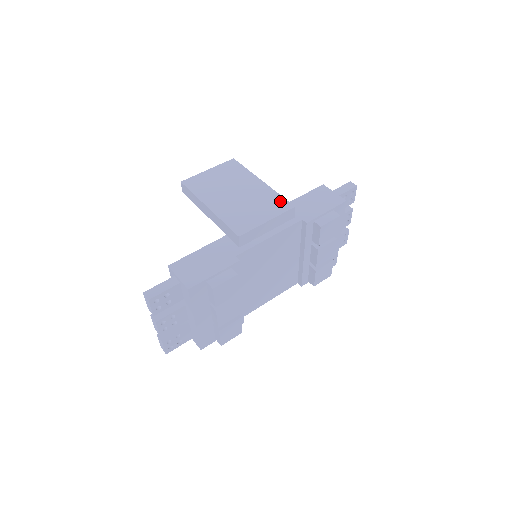
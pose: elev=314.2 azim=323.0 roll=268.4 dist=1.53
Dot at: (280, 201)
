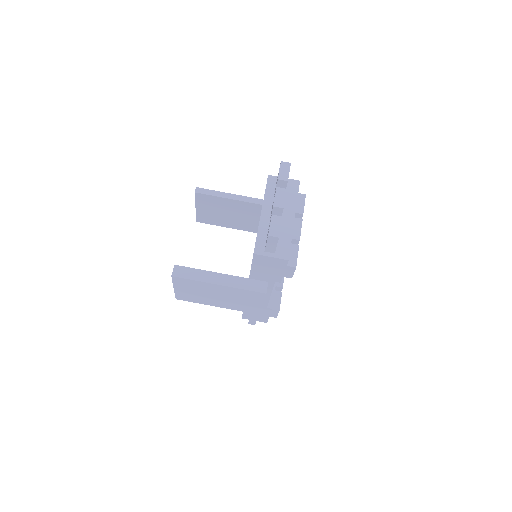
Dot at: (252, 294)
